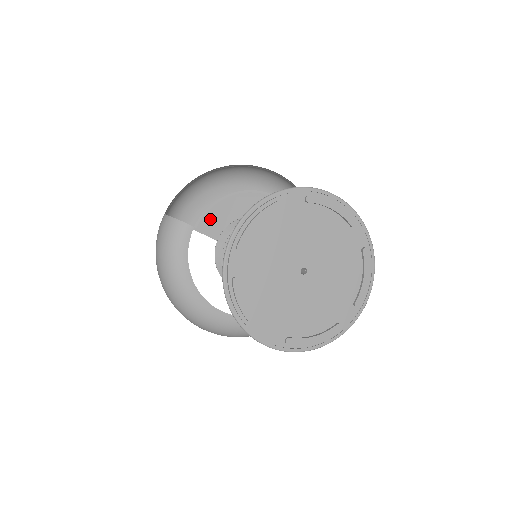
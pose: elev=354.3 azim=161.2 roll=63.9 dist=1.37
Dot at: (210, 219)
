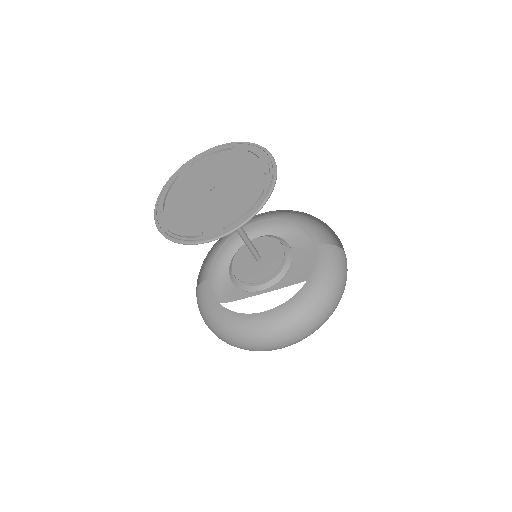
Dot at: occluded
